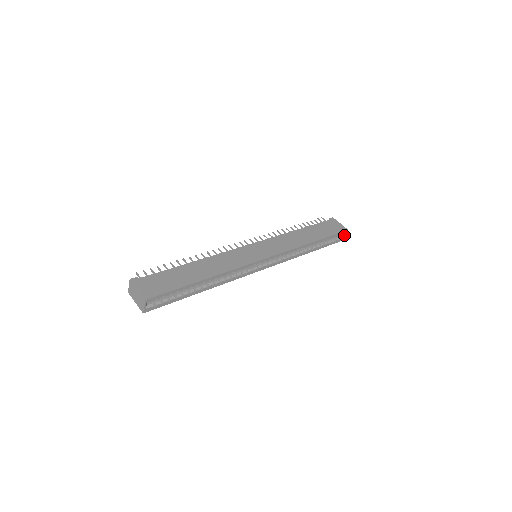
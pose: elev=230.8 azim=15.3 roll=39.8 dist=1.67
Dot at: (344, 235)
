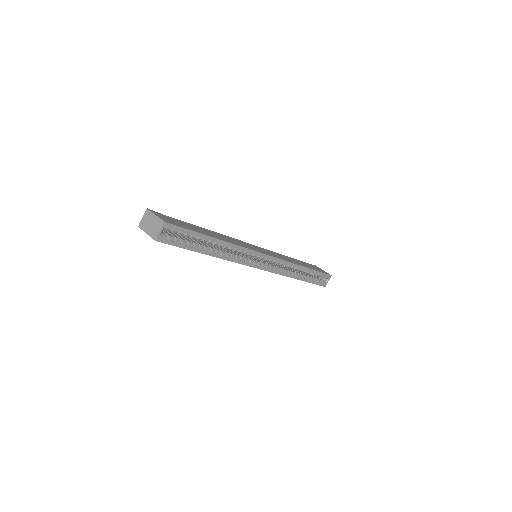
Dot at: (327, 280)
